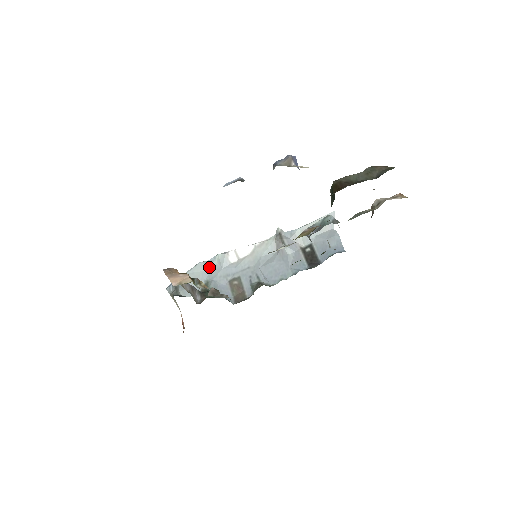
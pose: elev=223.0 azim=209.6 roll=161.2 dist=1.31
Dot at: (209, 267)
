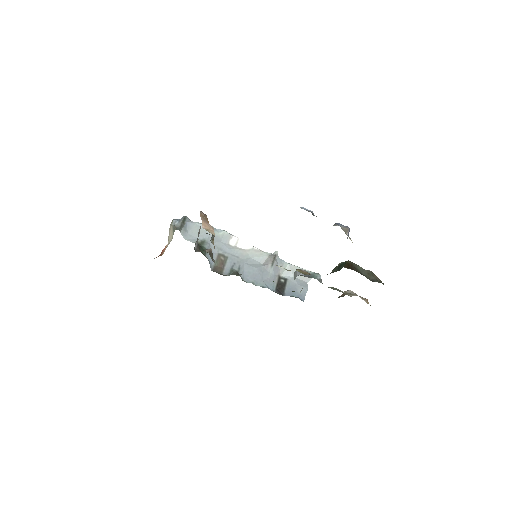
Dot at: occluded
